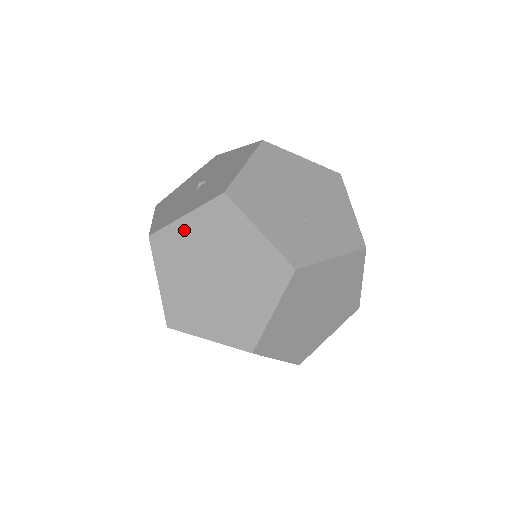
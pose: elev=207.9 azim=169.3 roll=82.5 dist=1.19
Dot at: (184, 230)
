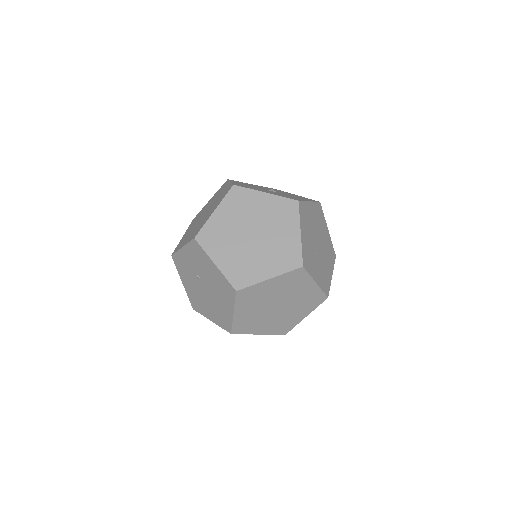
Dot at: (258, 199)
